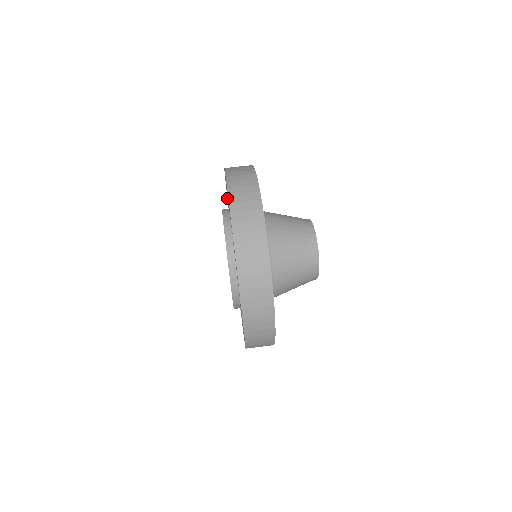
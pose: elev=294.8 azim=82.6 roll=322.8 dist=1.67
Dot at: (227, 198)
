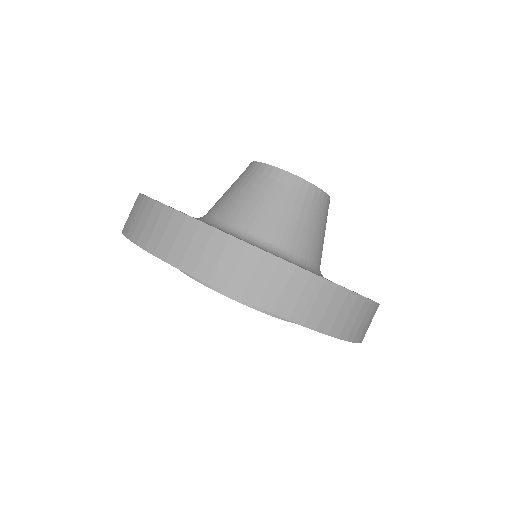
Dot at: occluded
